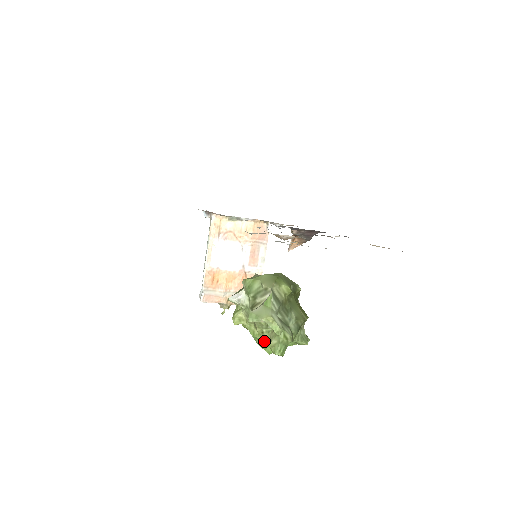
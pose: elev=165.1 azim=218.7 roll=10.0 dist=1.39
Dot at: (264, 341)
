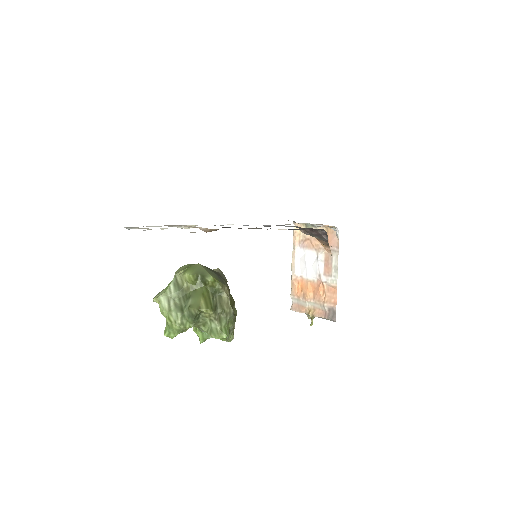
Dot at: (194, 328)
